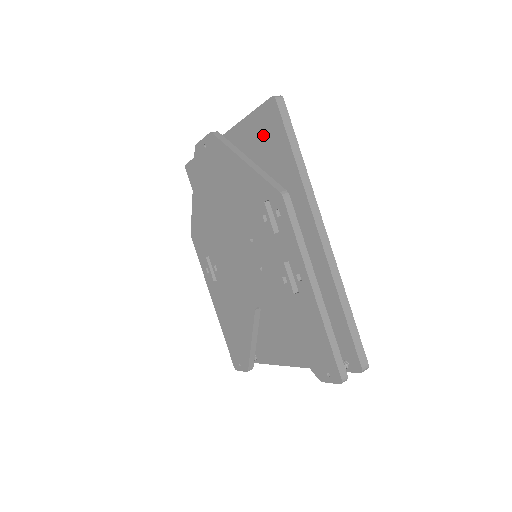
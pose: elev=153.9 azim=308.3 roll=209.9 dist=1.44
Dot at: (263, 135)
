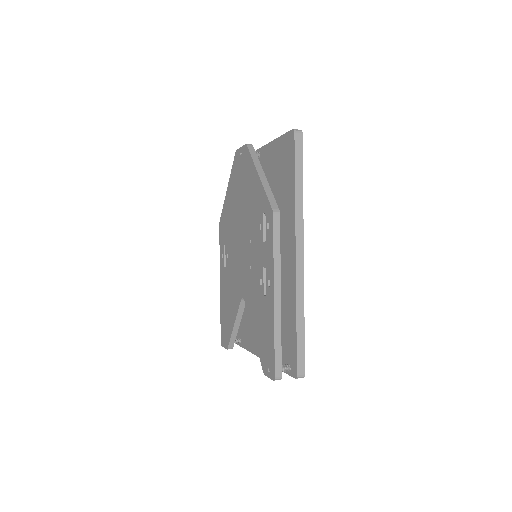
Dot at: (282, 158)
